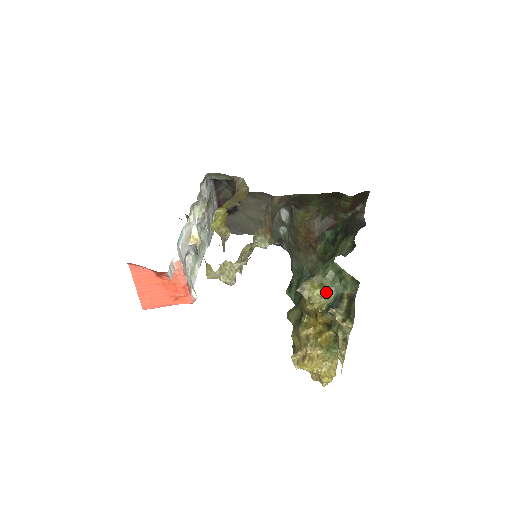
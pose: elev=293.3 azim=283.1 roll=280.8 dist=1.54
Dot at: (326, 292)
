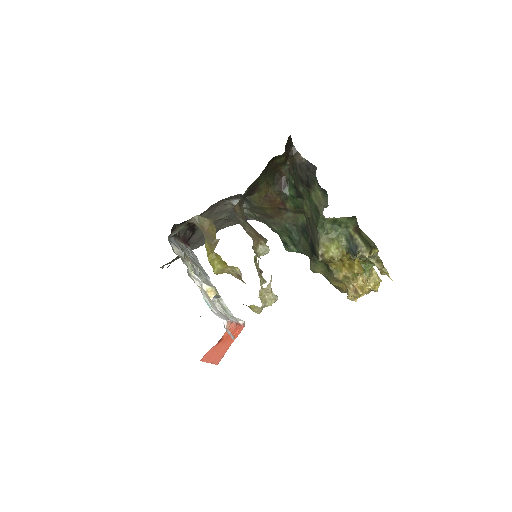
Dot at: (337, 242)
